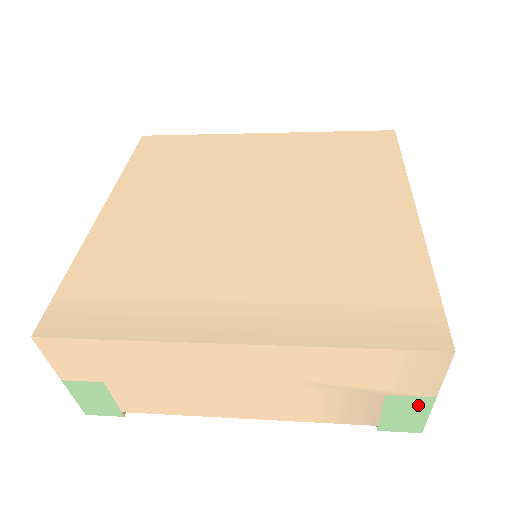
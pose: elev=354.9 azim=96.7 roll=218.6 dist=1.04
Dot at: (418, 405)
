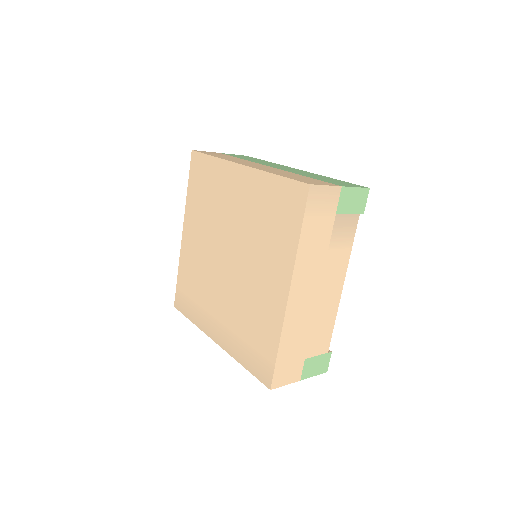
Dot at: occluded
